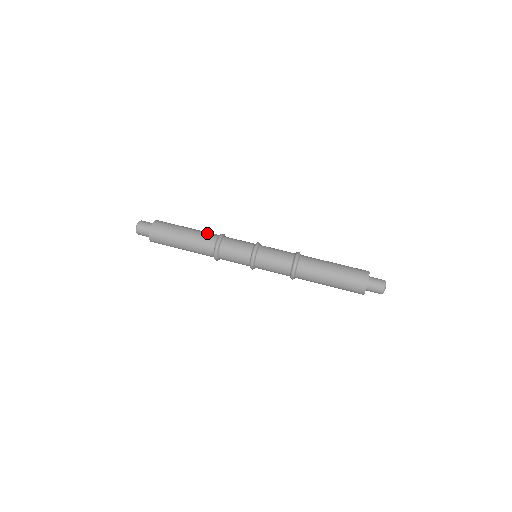
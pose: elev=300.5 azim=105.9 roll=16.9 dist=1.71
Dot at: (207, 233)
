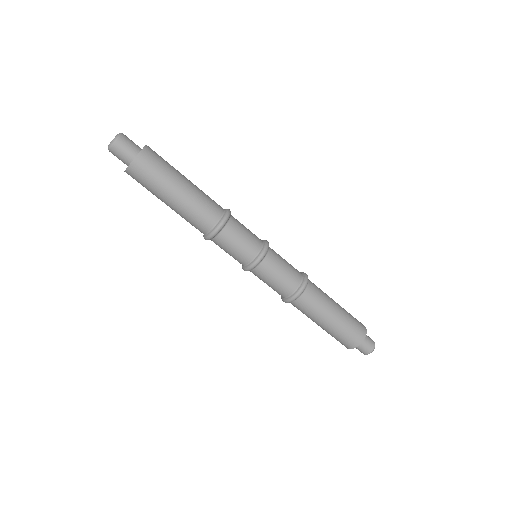
Dot at: (202, 214)
